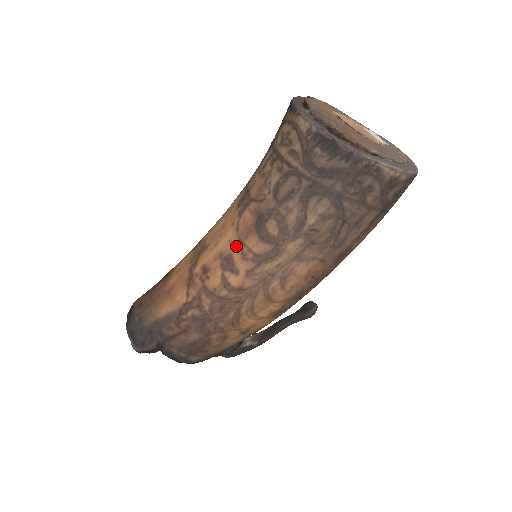
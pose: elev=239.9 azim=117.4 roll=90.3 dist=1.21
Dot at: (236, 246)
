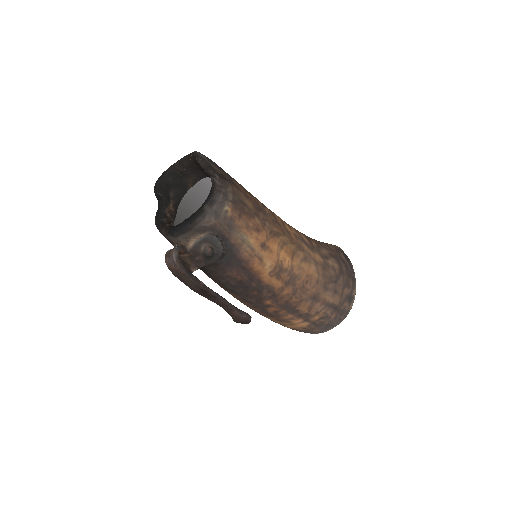
Dot at: occluded
